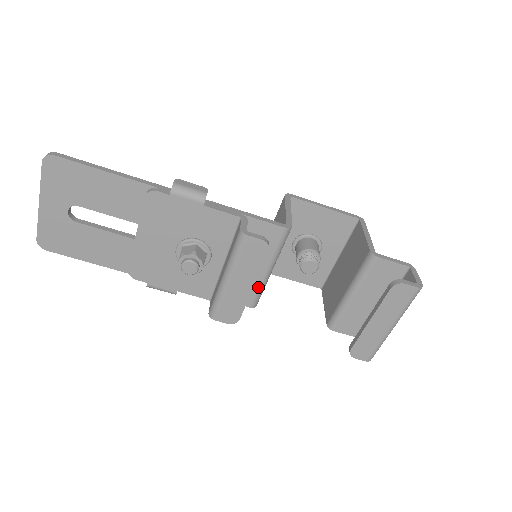
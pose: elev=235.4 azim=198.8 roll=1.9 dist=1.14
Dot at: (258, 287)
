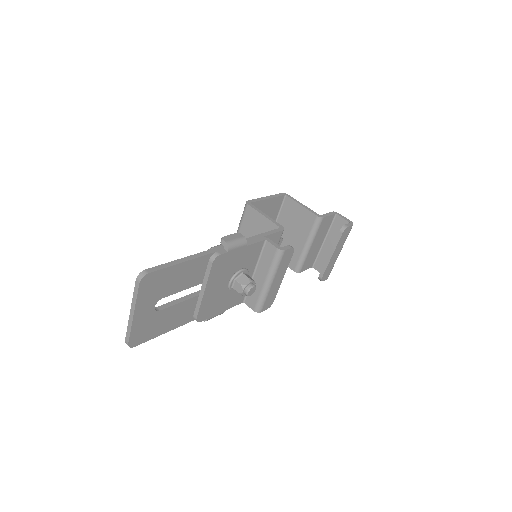
Dot at: occluded
